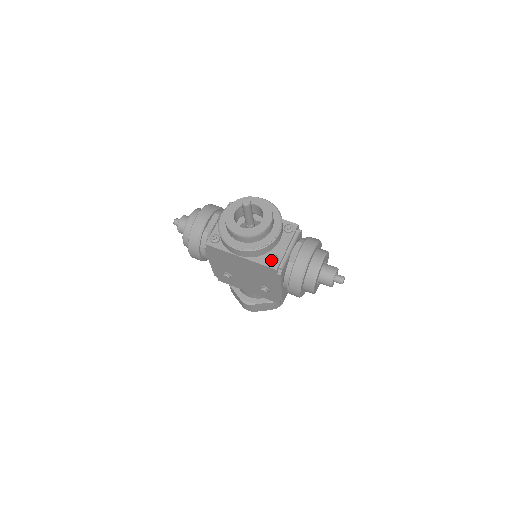
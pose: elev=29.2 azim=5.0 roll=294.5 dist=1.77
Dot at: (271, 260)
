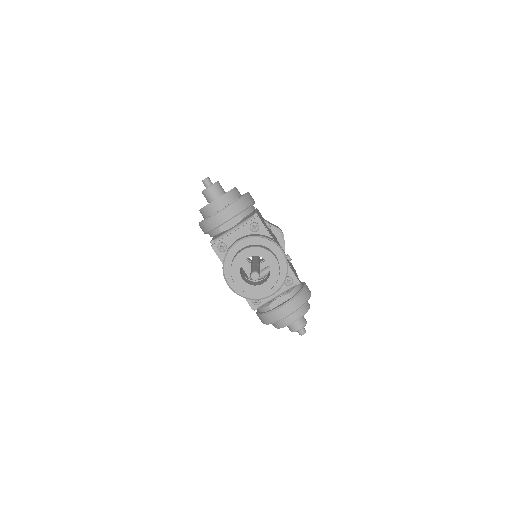
Dot at: (253, 301)
